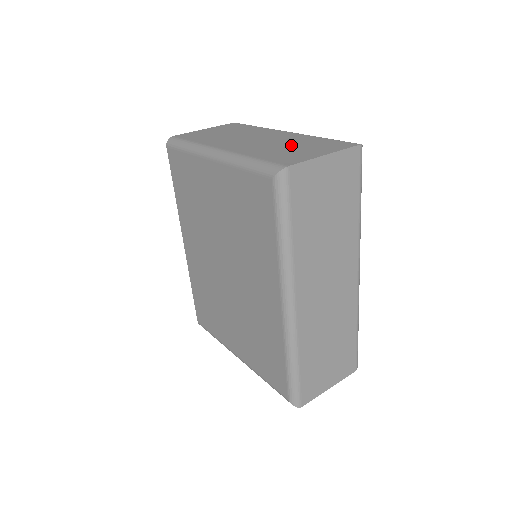
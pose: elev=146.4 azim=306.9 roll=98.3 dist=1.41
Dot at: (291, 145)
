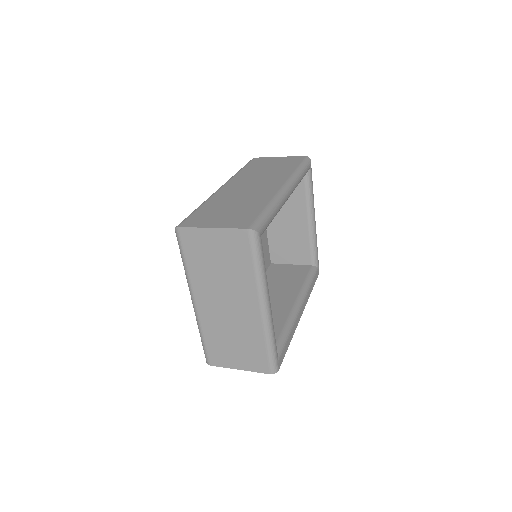
Dot at: occluded
